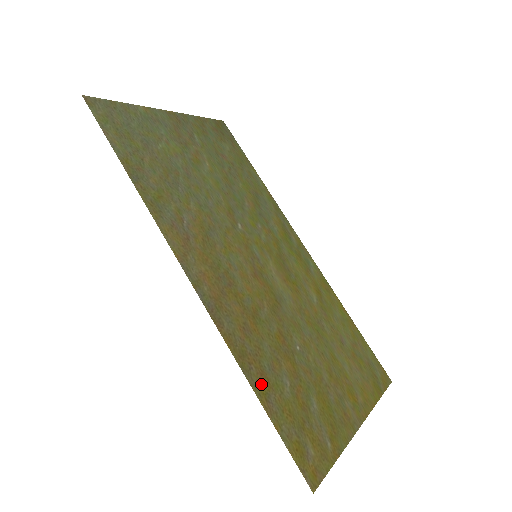
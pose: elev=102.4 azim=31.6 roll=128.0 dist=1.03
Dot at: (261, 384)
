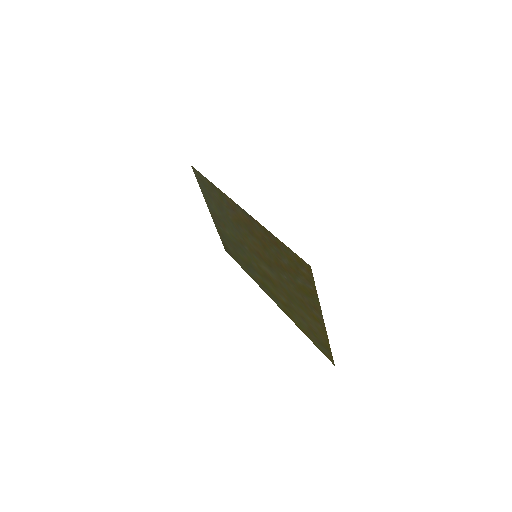
Dot at: (276, 242)
